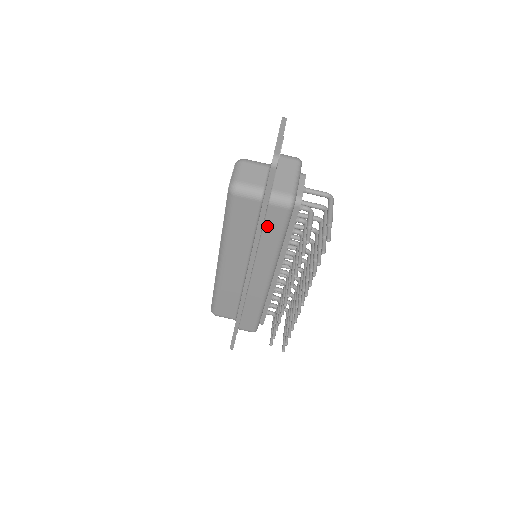
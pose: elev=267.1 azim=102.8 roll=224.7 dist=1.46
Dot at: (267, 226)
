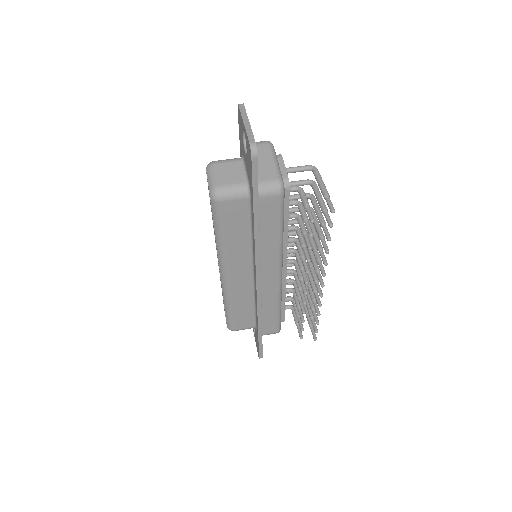
Dot at: (263, 221)
